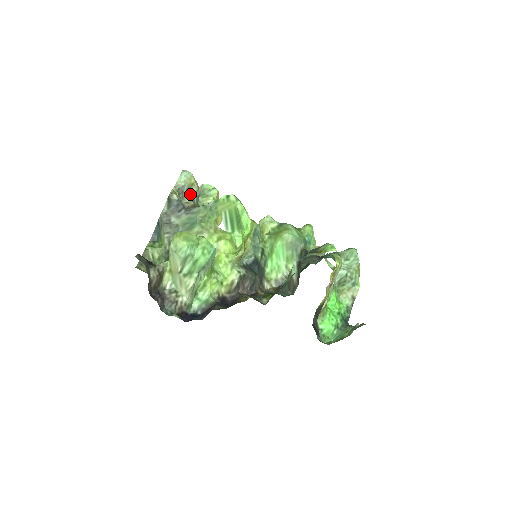
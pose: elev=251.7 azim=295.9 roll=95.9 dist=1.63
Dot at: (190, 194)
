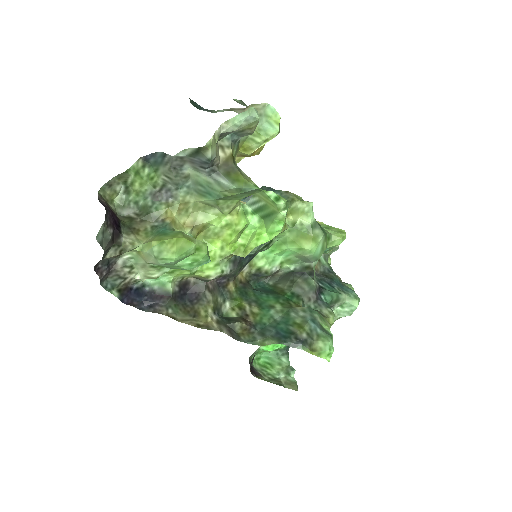
Dot at: (237, 133)
